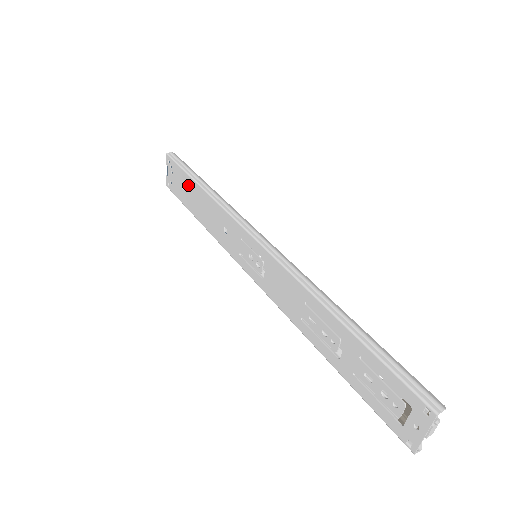
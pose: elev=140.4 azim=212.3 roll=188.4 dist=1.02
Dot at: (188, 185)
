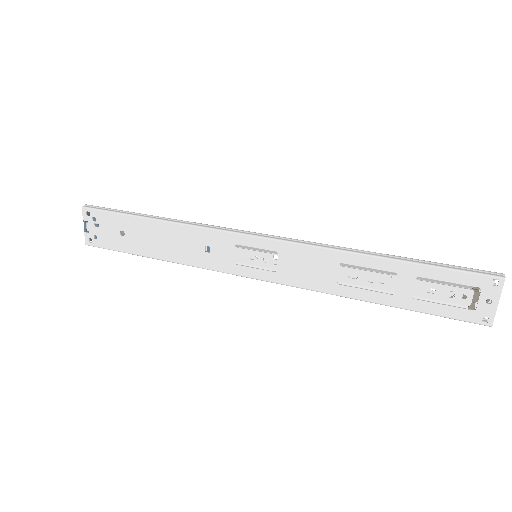
Dot at: (131, 227)
